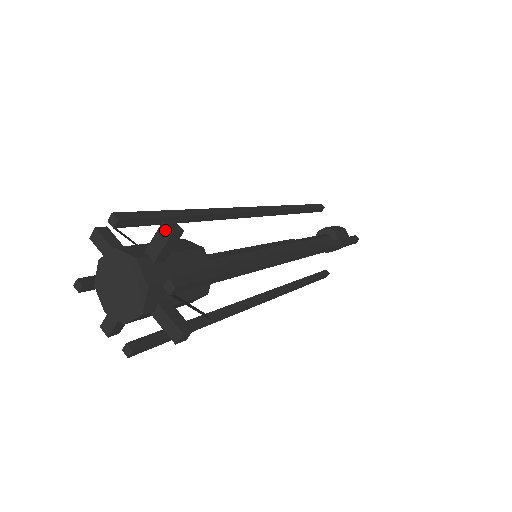
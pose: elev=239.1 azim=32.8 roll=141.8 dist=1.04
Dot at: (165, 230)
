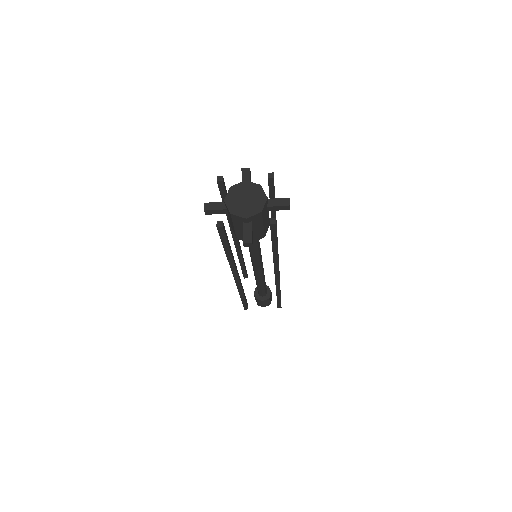
Dot at: (245, 170)
